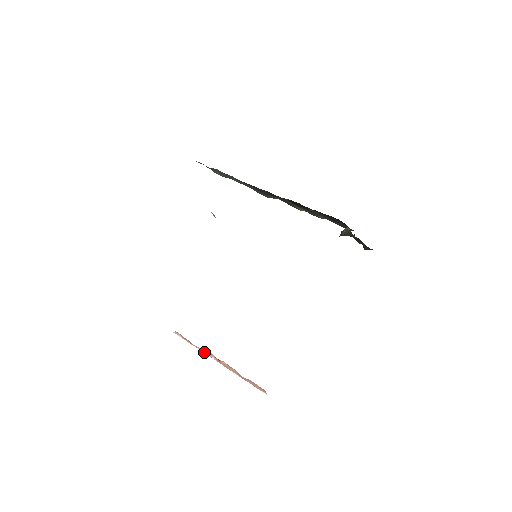
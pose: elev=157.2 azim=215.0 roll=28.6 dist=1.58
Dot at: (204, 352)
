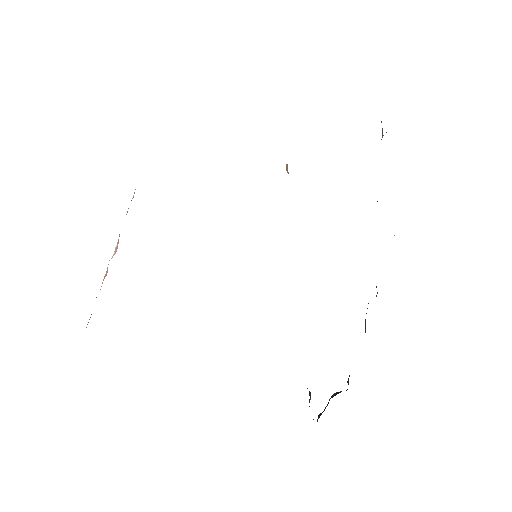
Dot at: occluded
